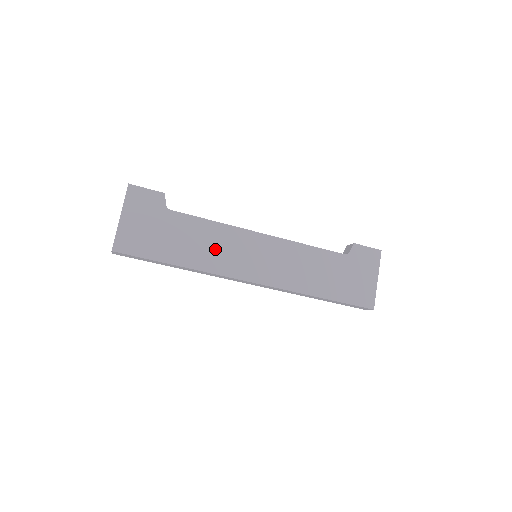
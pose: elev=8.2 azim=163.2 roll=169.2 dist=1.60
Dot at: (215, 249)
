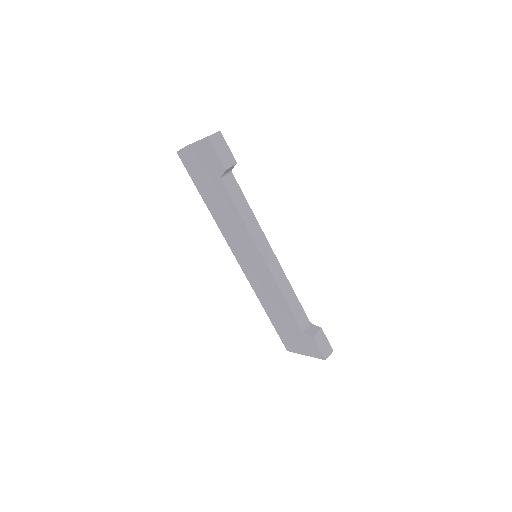
Dot at: (230, 226)
